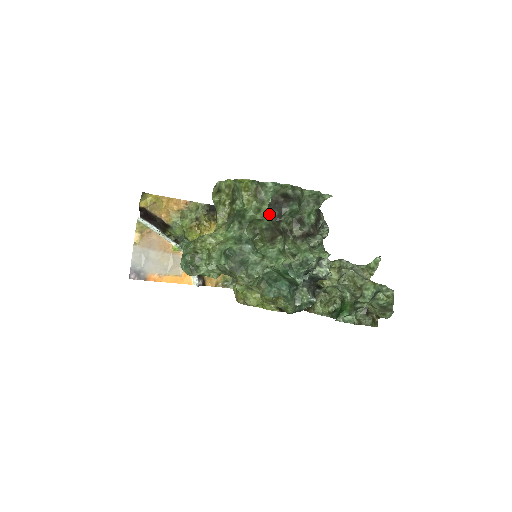
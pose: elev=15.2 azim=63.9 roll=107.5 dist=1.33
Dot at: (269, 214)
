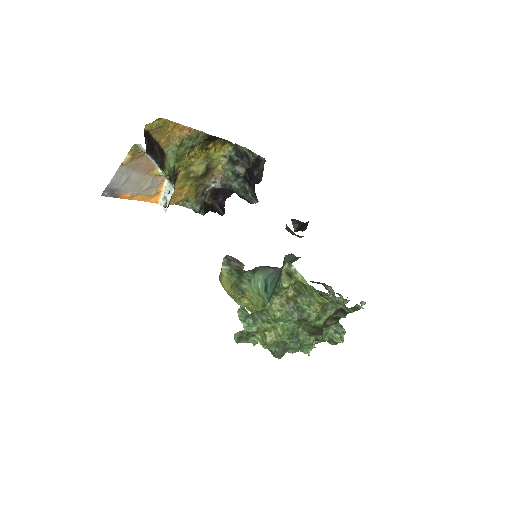
Dot at: occluded
